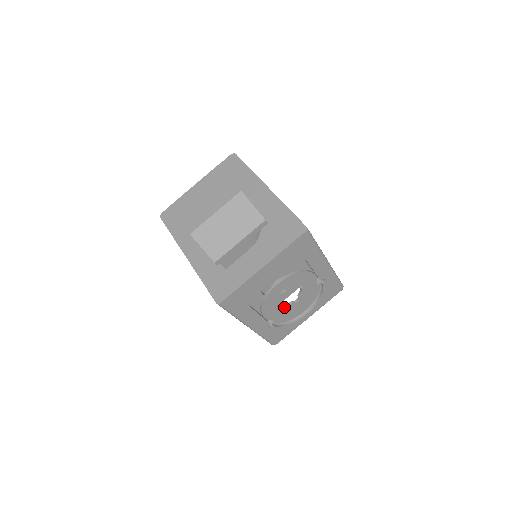
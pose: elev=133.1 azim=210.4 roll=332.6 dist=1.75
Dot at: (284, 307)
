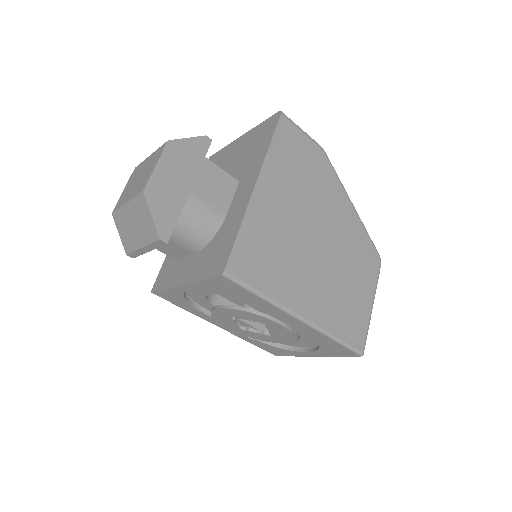
Dot at: (252, 332)
